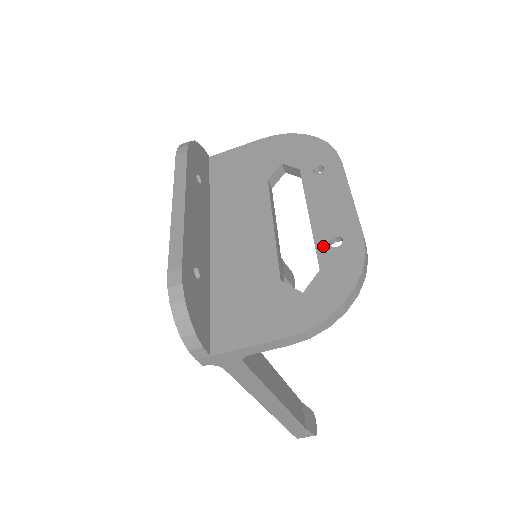
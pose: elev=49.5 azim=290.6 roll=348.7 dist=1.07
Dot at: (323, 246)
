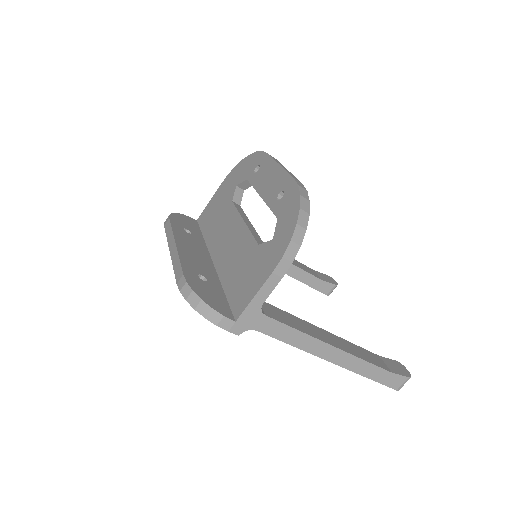
Dot at: (274, 205)
